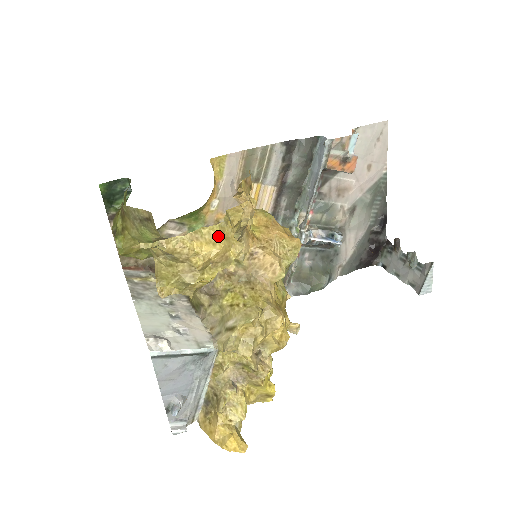
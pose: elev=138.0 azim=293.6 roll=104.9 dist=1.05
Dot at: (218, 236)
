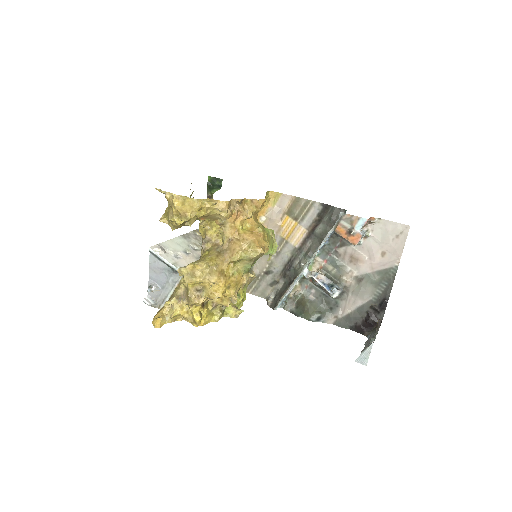
Dot at: (187, 202)
